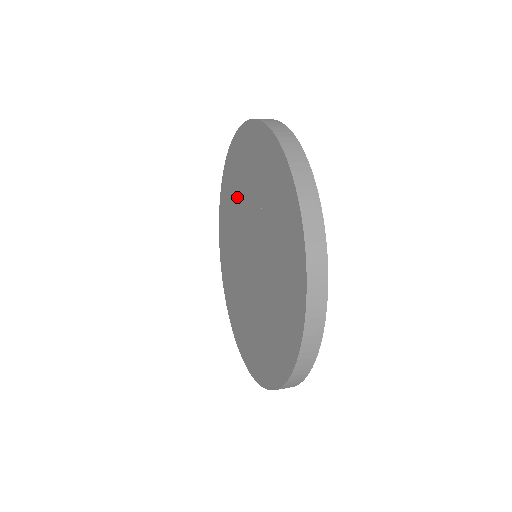
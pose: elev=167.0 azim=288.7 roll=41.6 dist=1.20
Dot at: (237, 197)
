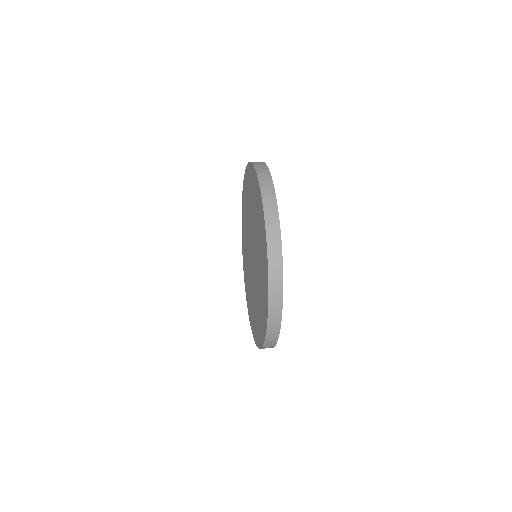
Dot at: (252, 207)
